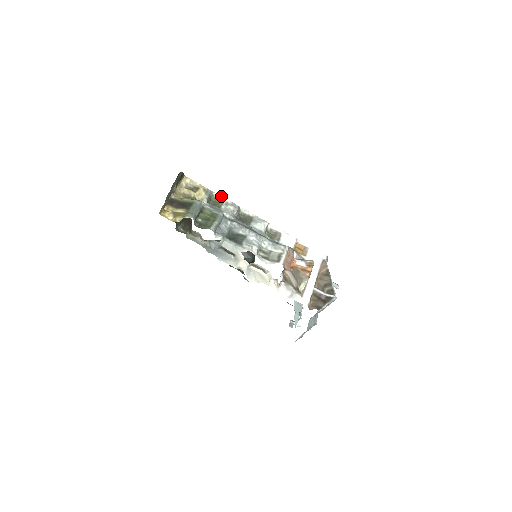
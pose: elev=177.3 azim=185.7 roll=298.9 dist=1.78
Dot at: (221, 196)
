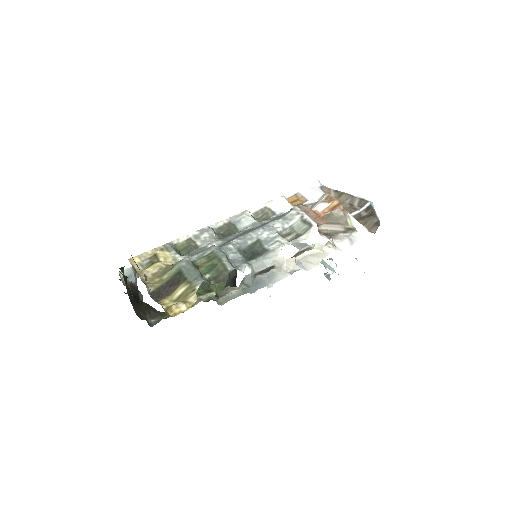
Dot at: (182, 237)
